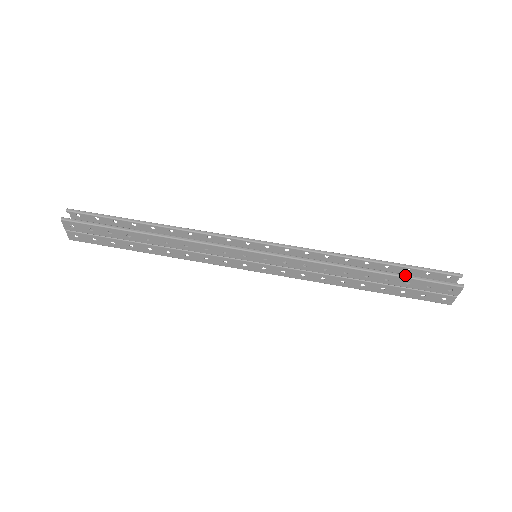
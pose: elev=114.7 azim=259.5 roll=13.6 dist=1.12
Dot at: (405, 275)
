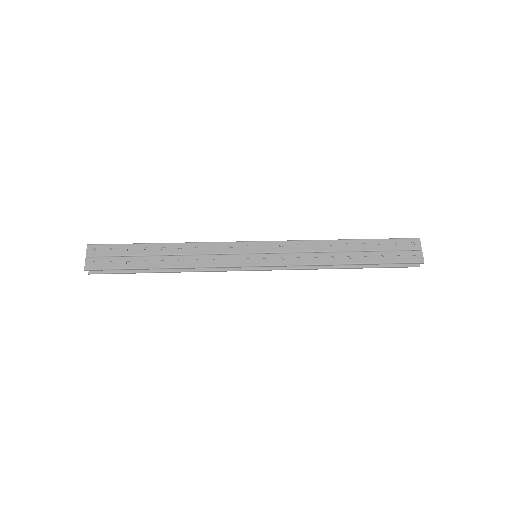
Dot at: (374, 239)
